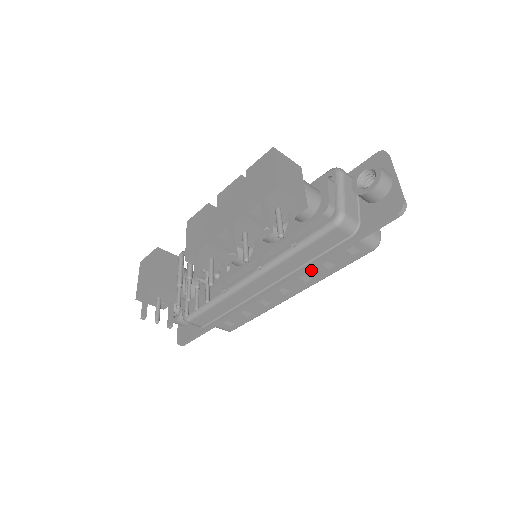
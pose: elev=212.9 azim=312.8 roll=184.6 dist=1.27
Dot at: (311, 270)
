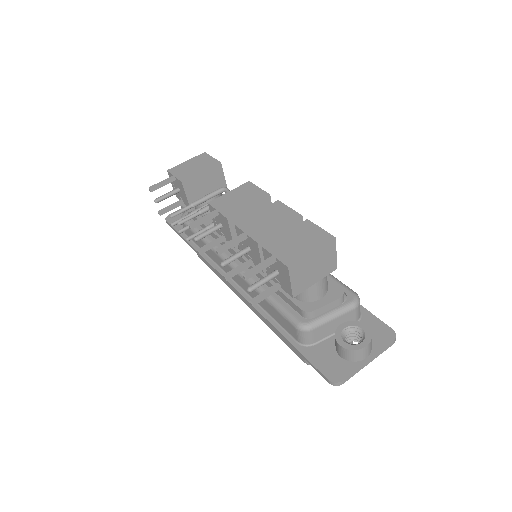
Dot at: occluded
